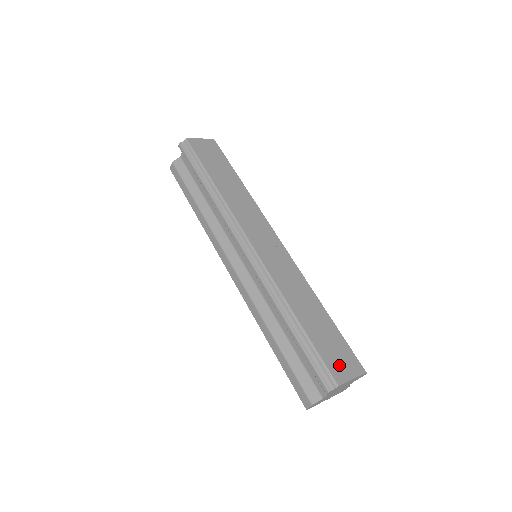
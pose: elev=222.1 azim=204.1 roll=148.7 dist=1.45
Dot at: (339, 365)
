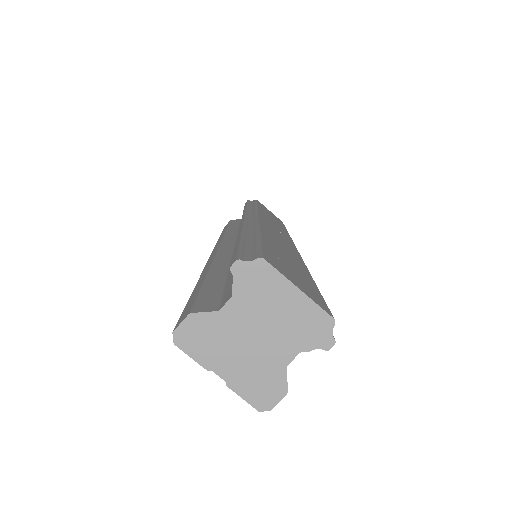
Dot at: (286, 271)
